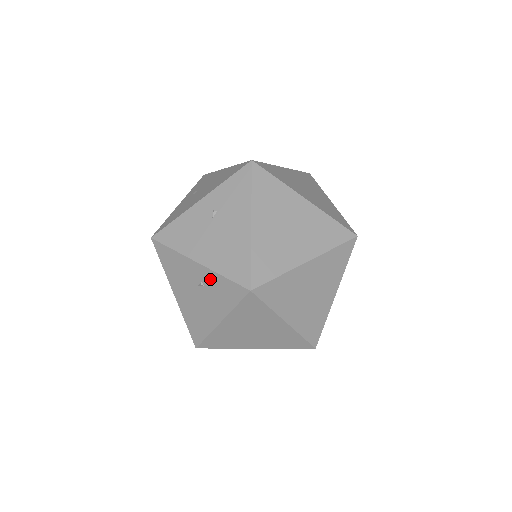
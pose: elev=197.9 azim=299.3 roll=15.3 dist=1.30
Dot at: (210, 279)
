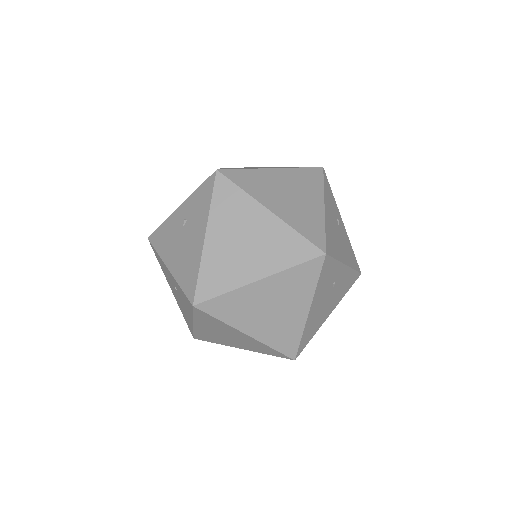
Dot at: (190, 206)
